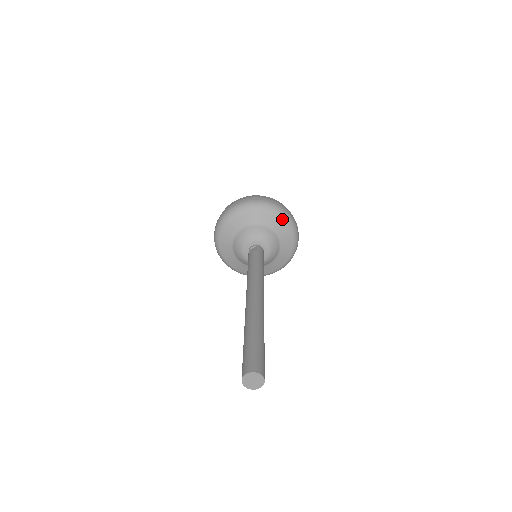
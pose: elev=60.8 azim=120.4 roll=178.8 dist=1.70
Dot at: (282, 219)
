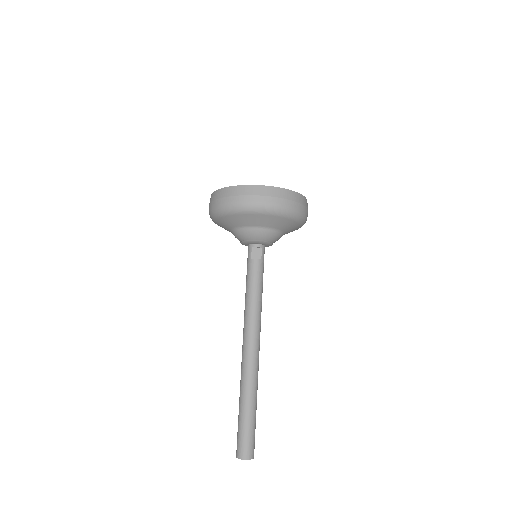
Dot at: (299, 225)
